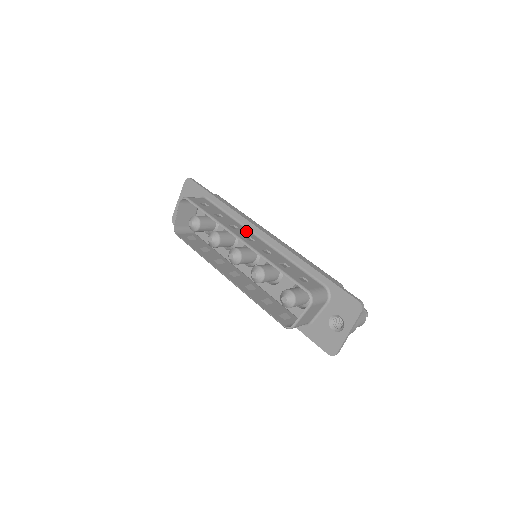
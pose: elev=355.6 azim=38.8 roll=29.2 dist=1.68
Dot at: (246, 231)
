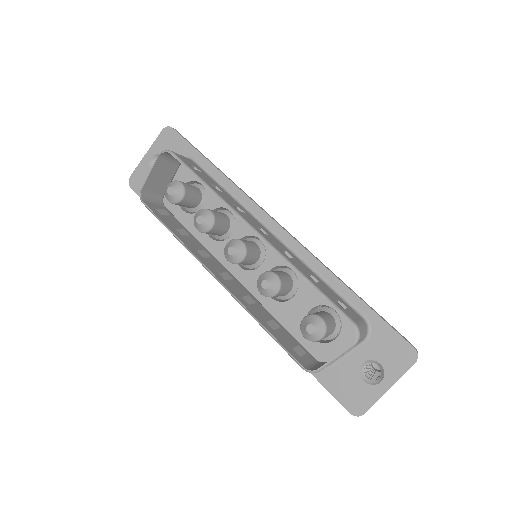
Dot at: (254, 219)
